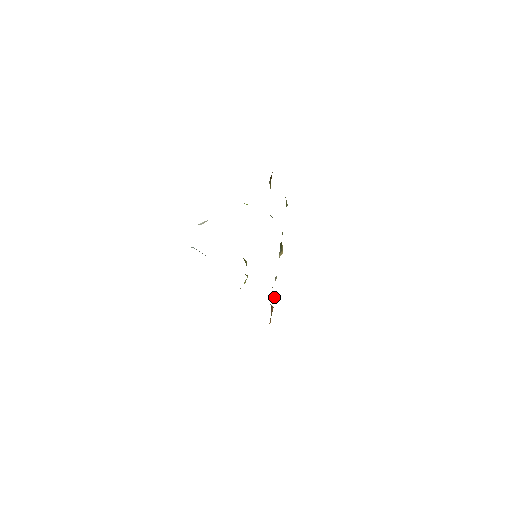
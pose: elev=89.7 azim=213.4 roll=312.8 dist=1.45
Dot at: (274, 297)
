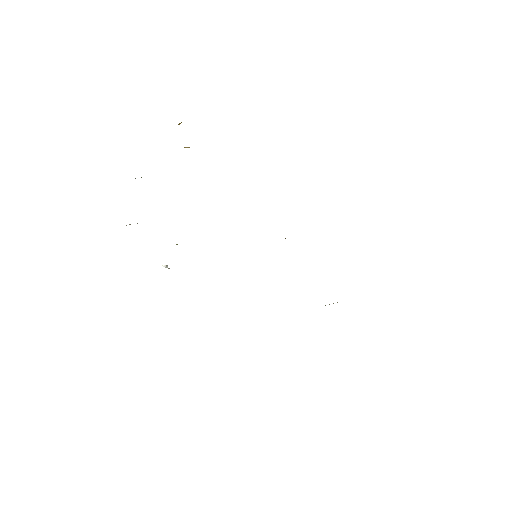
Dot at: occluded
